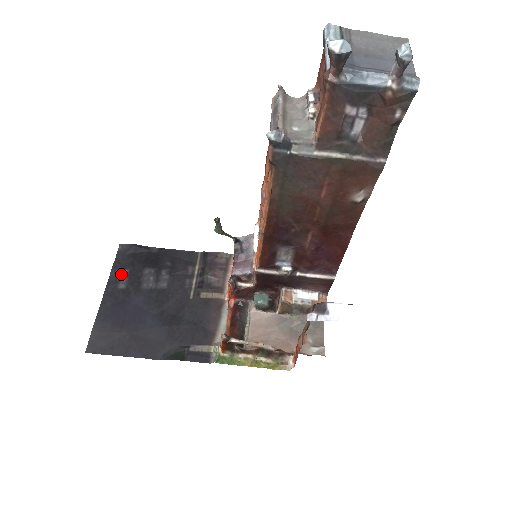
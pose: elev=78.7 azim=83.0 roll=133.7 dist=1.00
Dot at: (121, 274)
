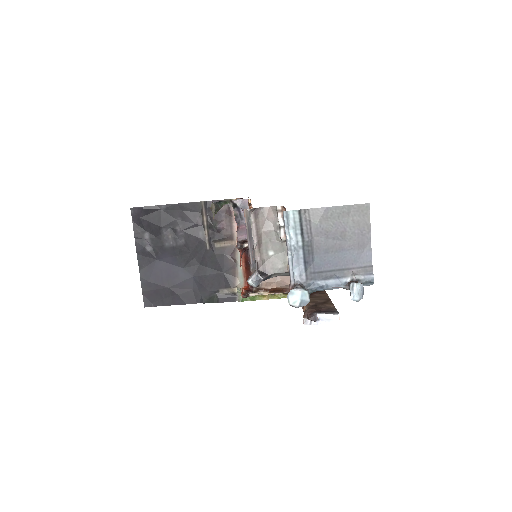
Dot at: (144, 238)
